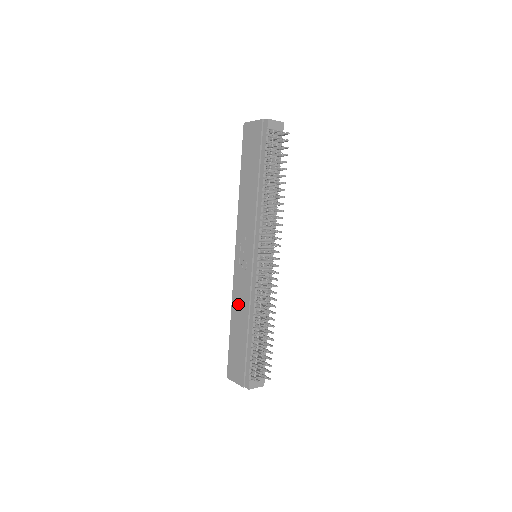
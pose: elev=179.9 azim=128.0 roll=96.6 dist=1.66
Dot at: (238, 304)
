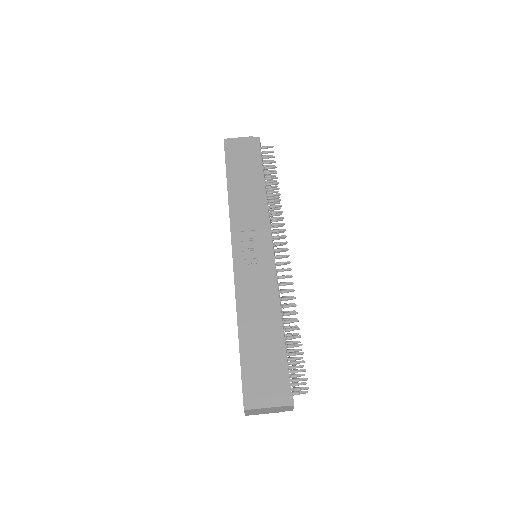
Dot at: (251, 304)
